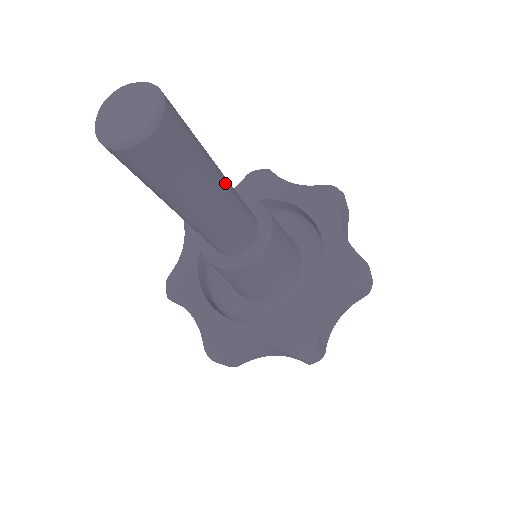
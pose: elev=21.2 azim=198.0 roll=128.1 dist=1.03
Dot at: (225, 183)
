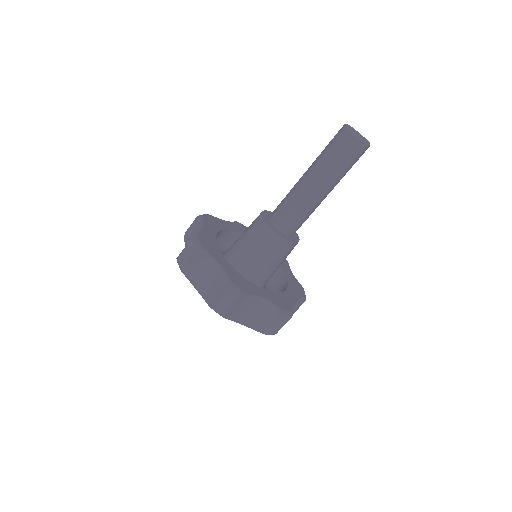
Dot at: (326, 196)
